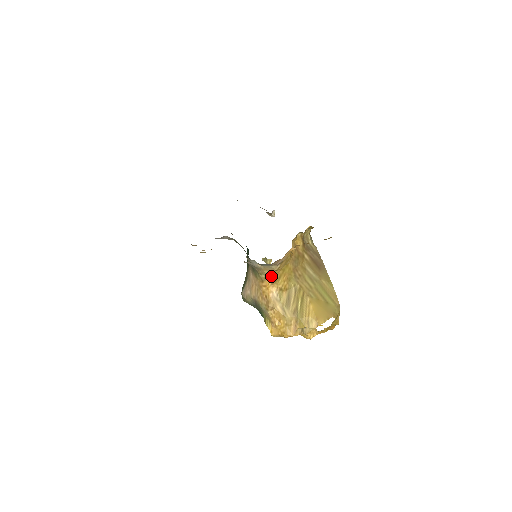
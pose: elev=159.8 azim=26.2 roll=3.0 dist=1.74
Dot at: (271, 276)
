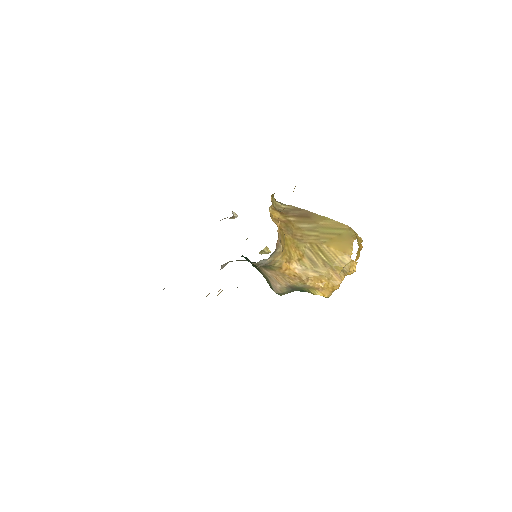
Dot at: (283, 258)
